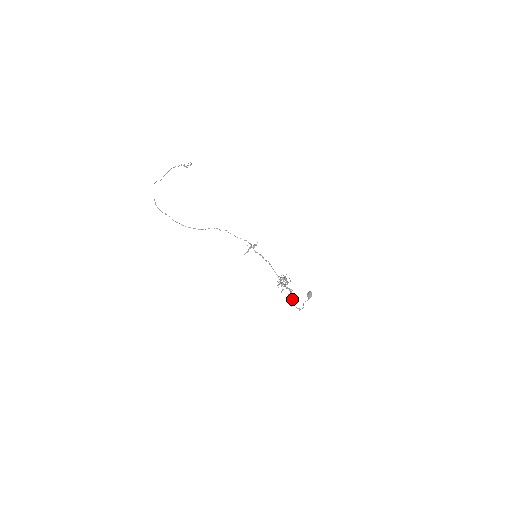
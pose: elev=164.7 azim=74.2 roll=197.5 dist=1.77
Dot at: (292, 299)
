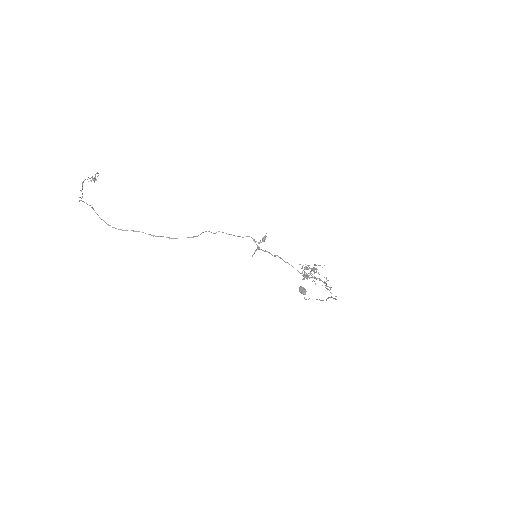
Dot at: (326, 288)
